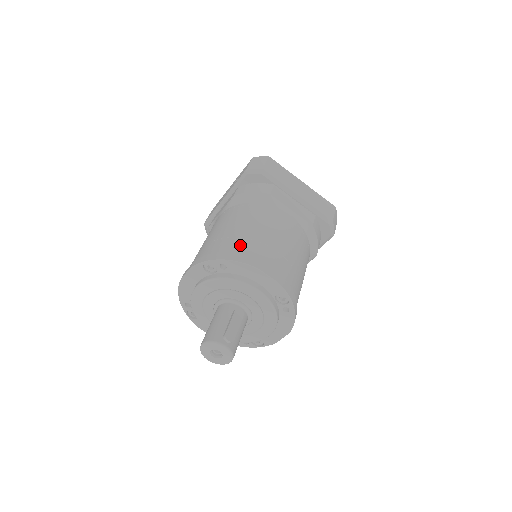
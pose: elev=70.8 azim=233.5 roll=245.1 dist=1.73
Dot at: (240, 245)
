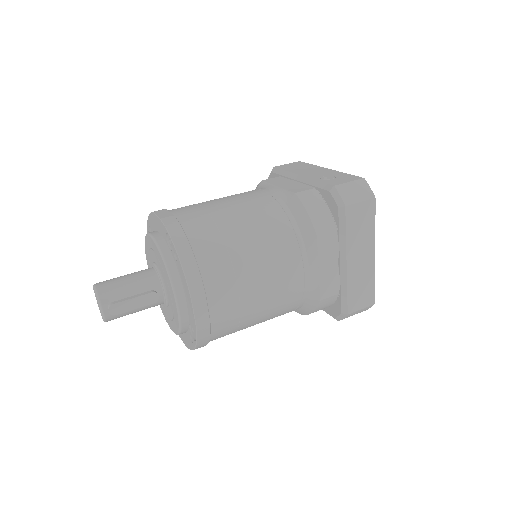
Dot at: (214, 256)
